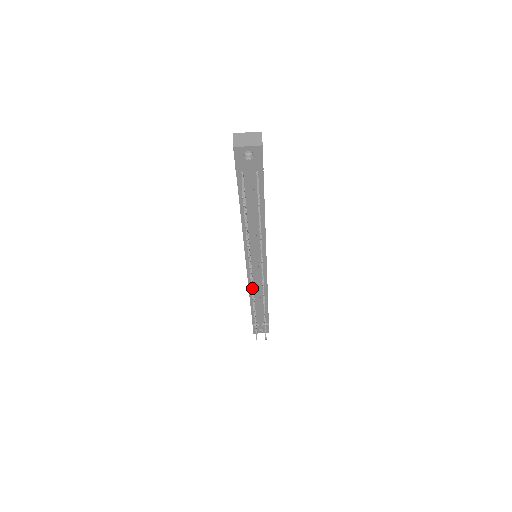
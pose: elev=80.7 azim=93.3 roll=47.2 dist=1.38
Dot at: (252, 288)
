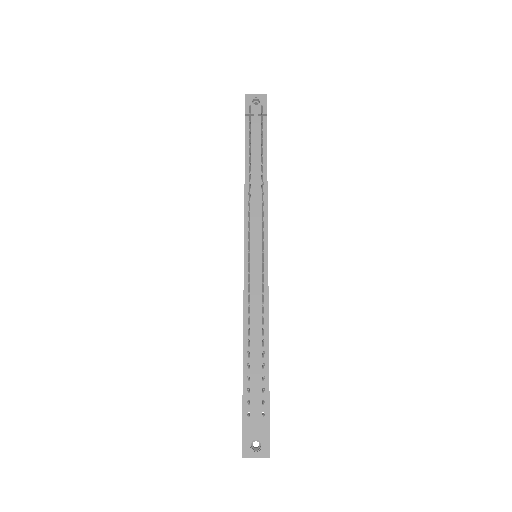
Dot at: (249, 252)
